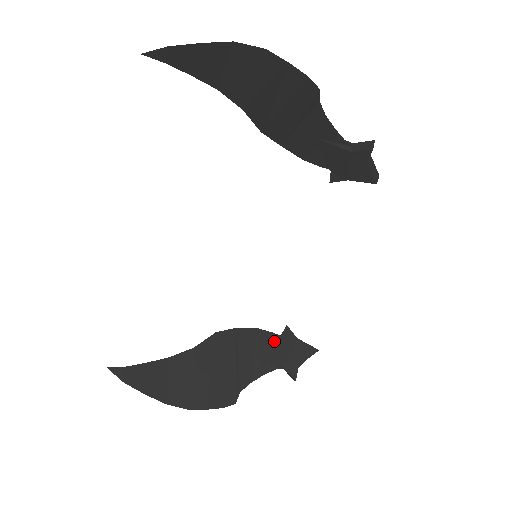
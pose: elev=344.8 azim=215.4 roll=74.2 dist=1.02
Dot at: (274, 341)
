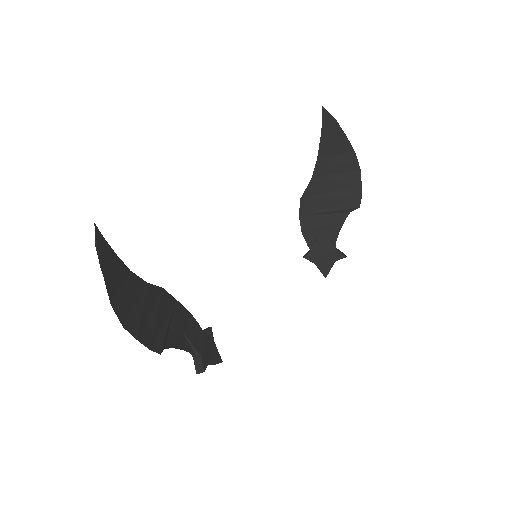
Dot at: (199, 331)
